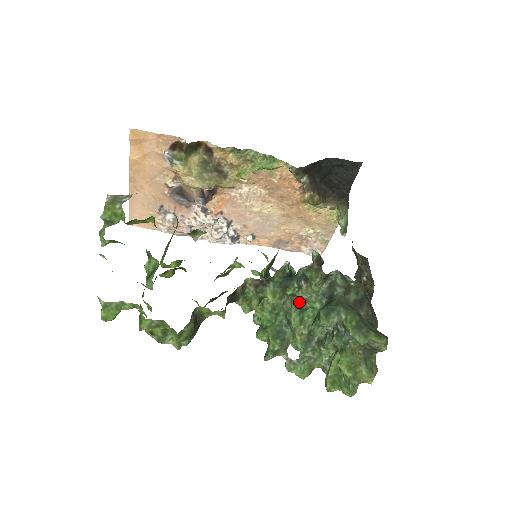
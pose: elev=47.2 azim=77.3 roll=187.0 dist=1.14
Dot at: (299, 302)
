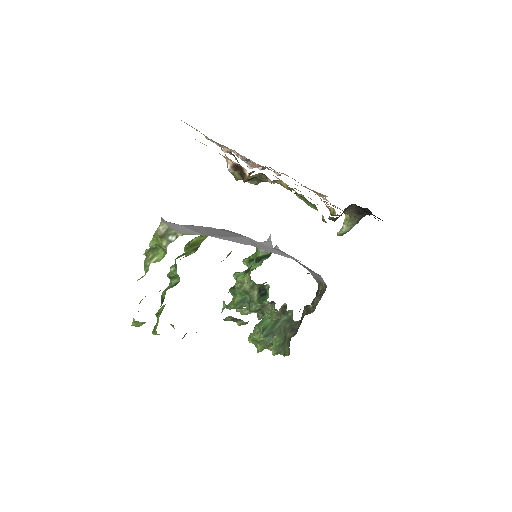
Dot at: (261, 305)
